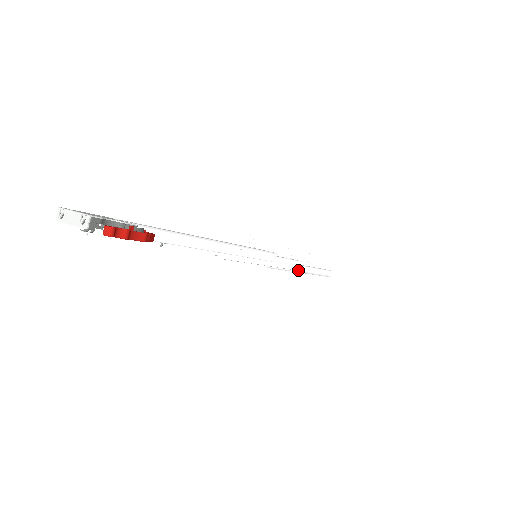
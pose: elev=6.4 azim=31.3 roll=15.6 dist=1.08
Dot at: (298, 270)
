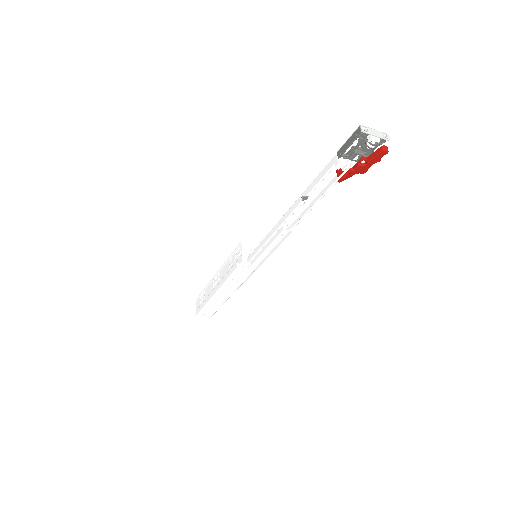
Dot at: (239, 289)
